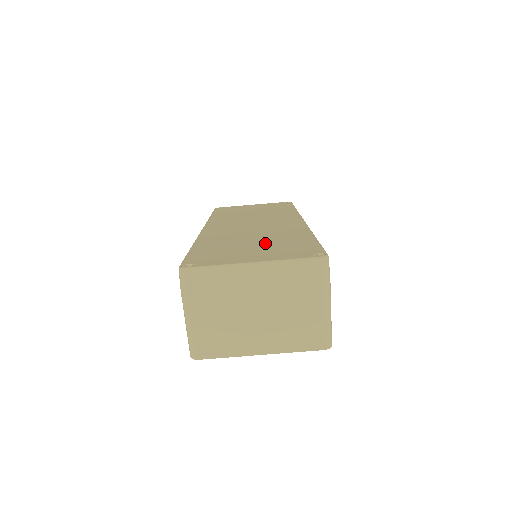
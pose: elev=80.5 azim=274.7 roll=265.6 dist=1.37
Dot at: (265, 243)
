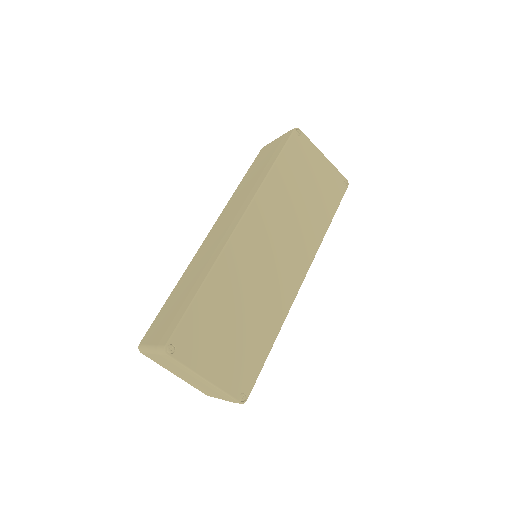
Dot at: (240, 333)
